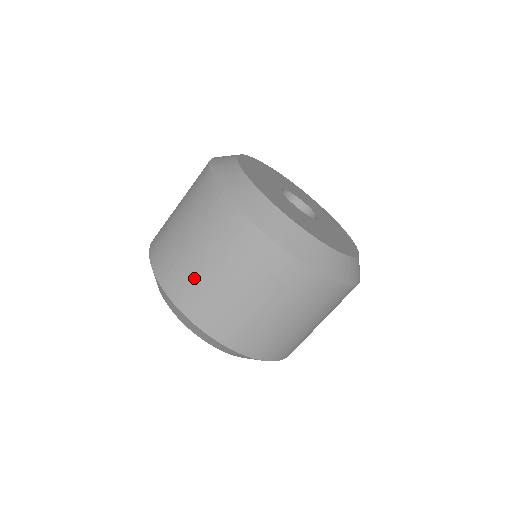
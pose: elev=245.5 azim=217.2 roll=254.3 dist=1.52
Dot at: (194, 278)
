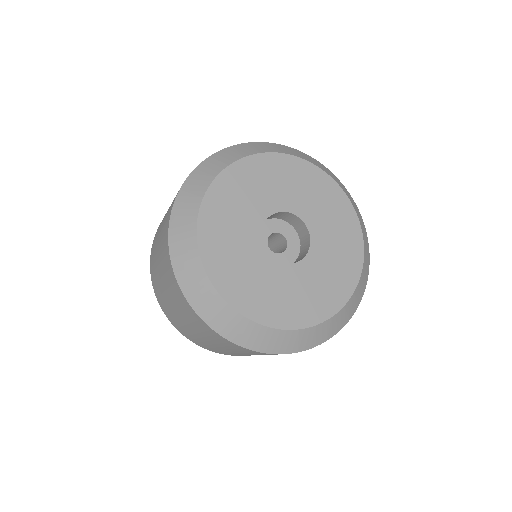
Dot at: occluded
